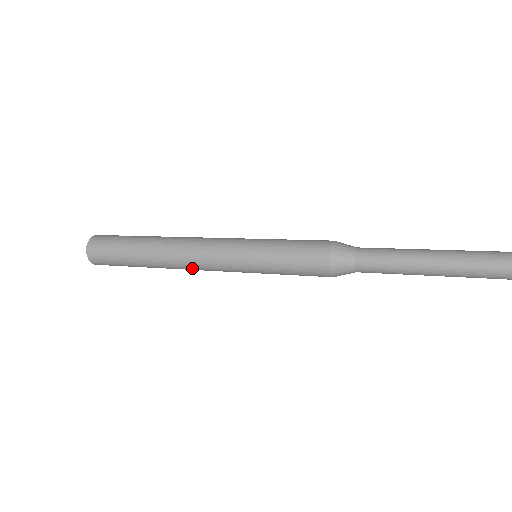
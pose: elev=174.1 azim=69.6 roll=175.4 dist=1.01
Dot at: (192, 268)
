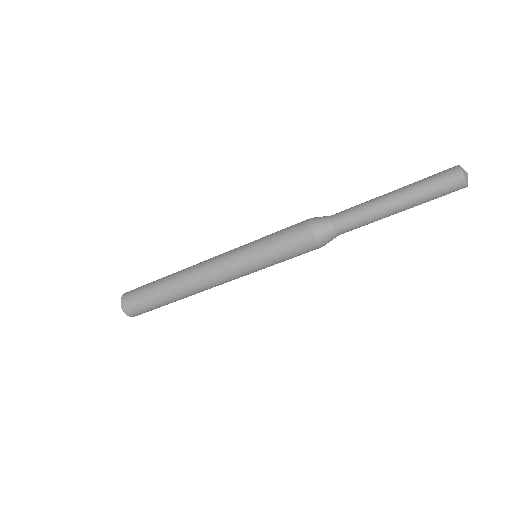
Dot at: (208, 286)
